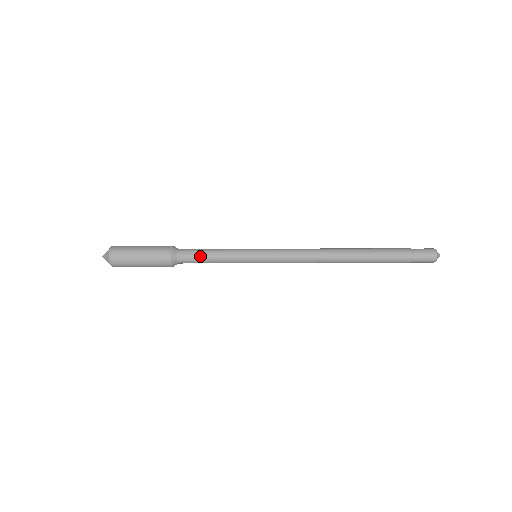
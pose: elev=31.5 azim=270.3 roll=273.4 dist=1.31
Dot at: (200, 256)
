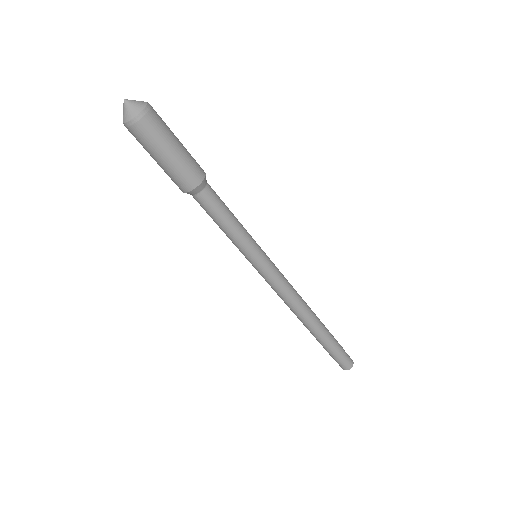
Dot at: (217, 215)
